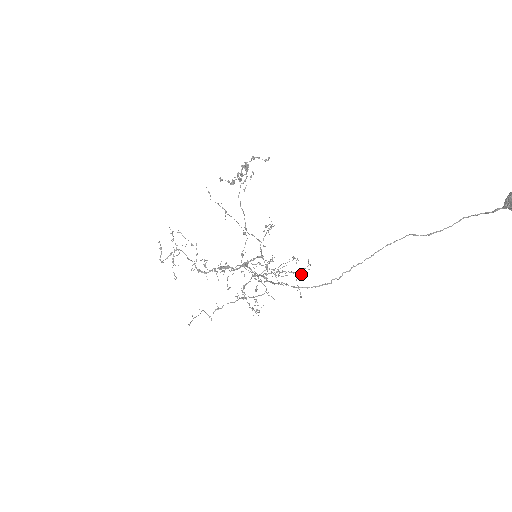
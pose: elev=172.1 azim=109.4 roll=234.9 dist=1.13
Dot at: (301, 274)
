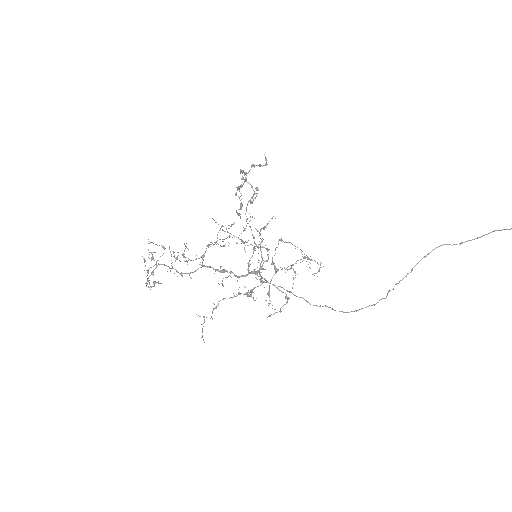
Dot at: (264, 228)
